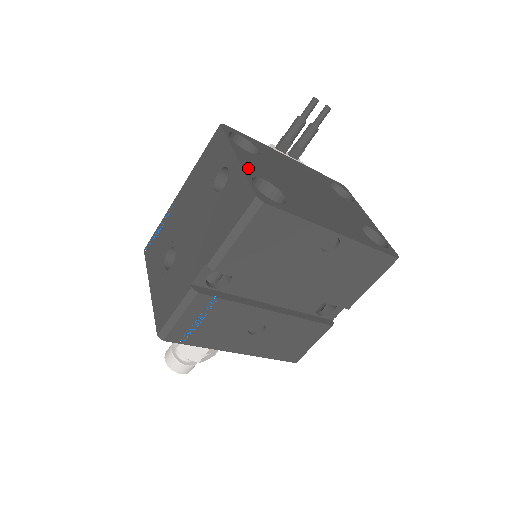
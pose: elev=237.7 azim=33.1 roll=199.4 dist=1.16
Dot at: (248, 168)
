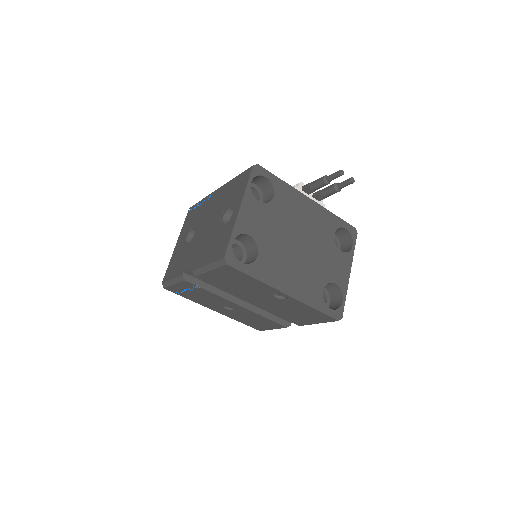
Dot at: (241, 224)
